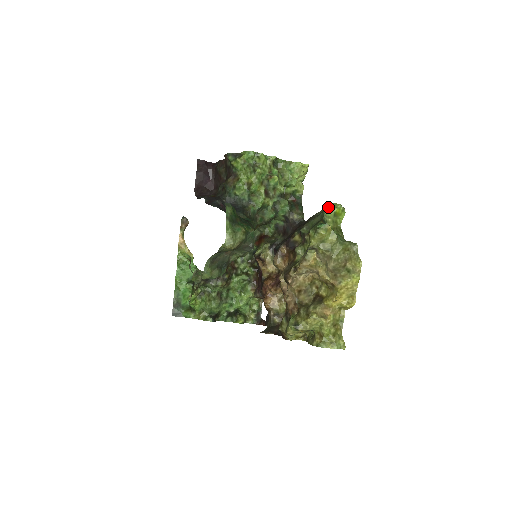
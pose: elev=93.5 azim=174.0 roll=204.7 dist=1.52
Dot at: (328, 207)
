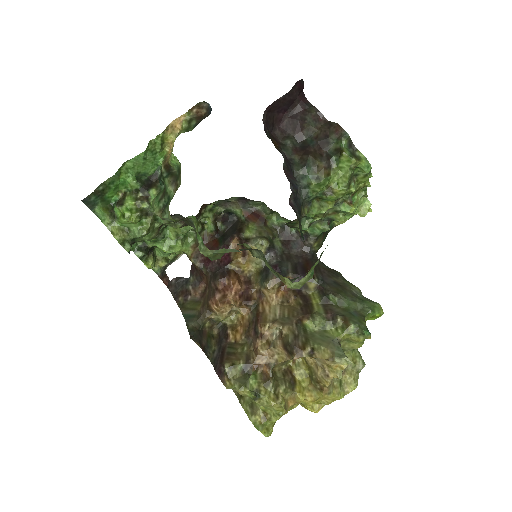
Dot at: (375, 305)
